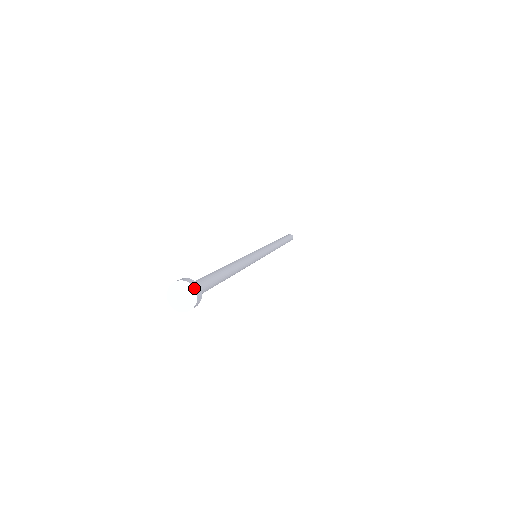
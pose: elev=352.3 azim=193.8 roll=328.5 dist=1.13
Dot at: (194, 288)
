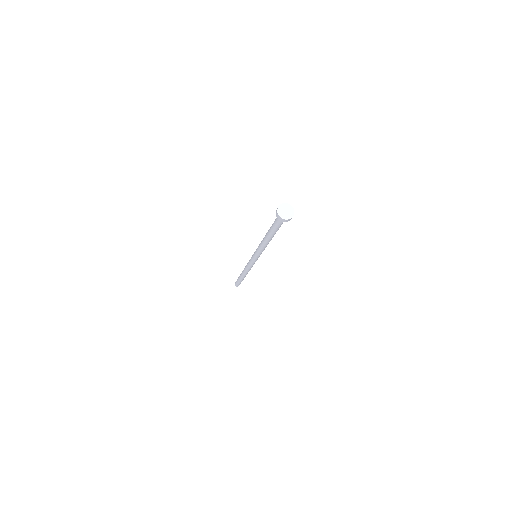
Dot at: (288, 204)
